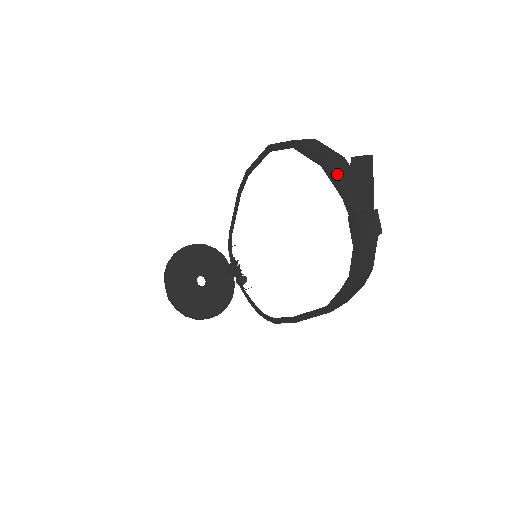
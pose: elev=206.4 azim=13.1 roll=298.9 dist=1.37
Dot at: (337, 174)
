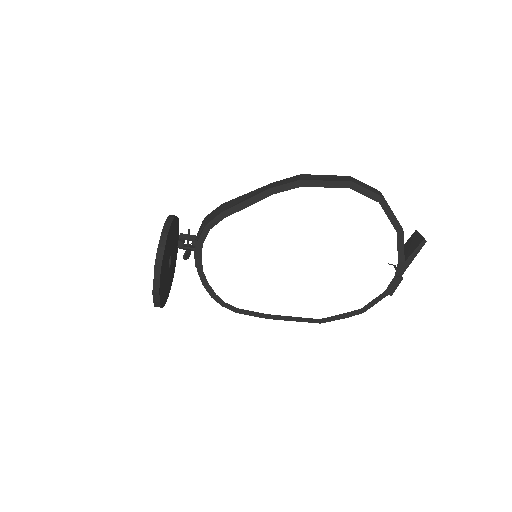
Dot at: (403, 243)
